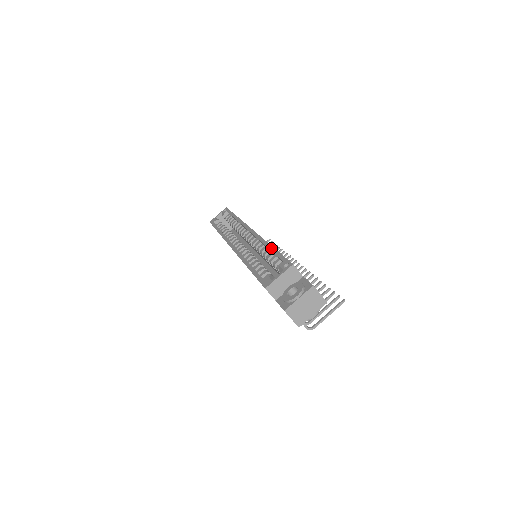
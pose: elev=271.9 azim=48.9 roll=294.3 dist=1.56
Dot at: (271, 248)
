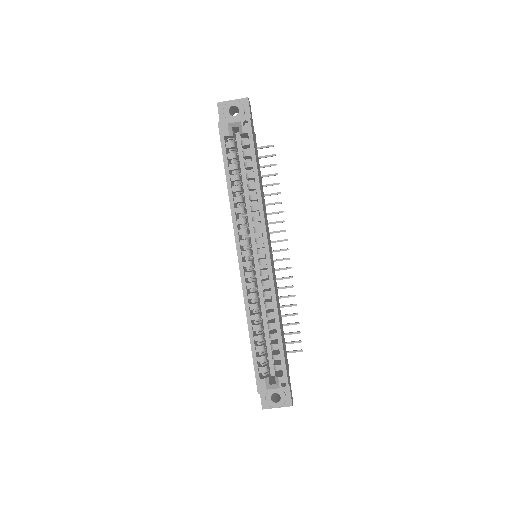
Dot at: (279, 336)
